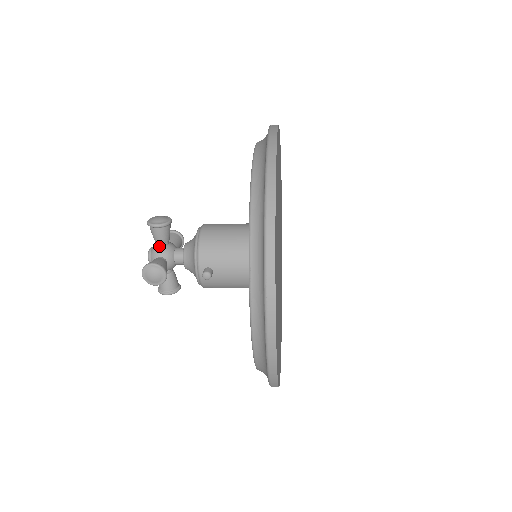
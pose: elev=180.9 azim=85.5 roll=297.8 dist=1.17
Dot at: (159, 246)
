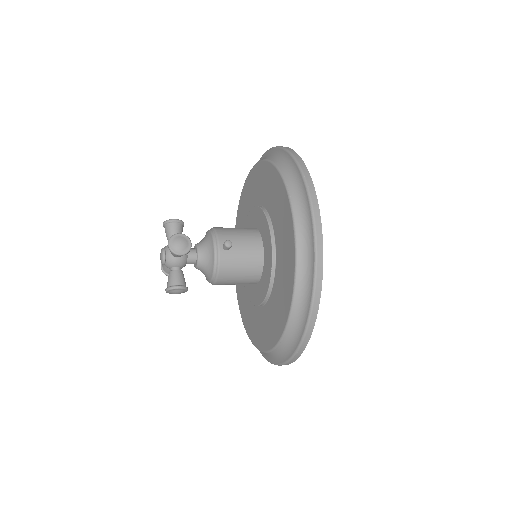
Dot at: occluded
